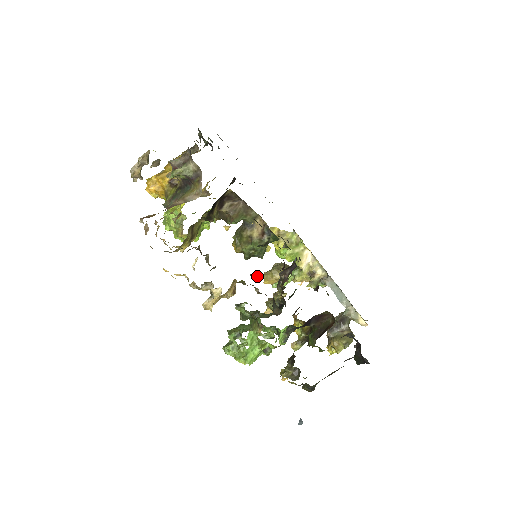
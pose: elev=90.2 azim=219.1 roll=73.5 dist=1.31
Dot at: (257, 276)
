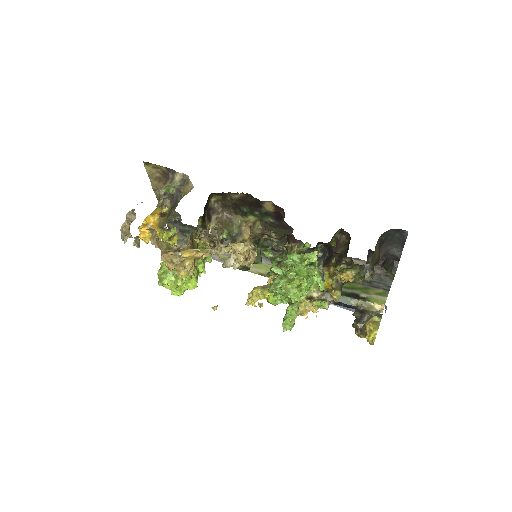
Dot at: occluded
